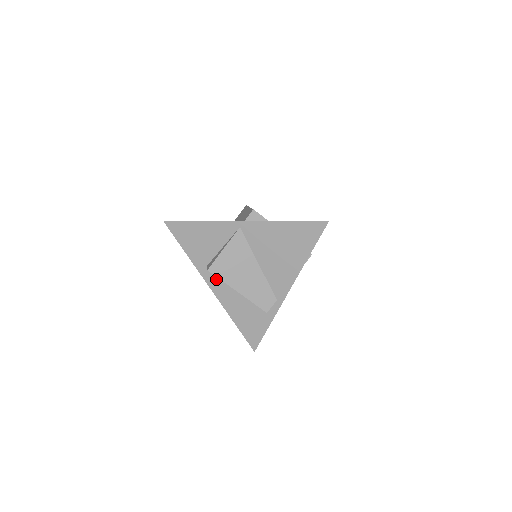
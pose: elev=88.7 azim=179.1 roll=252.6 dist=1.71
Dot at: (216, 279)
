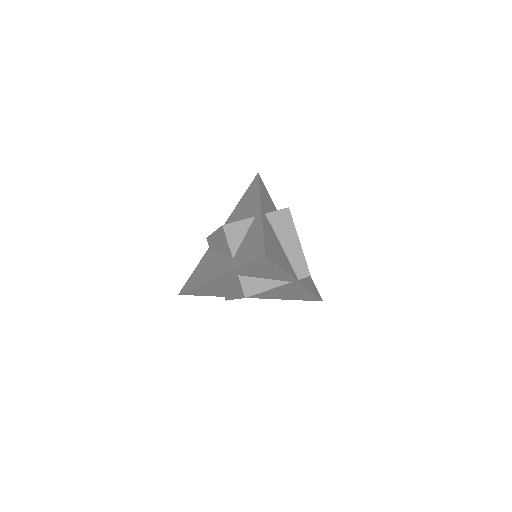
Dot at: (229, 279)
